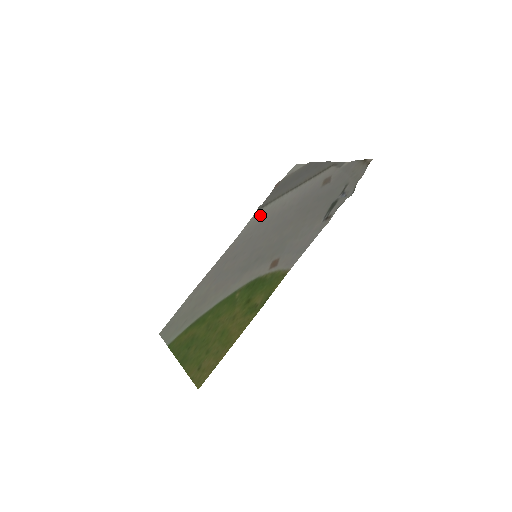
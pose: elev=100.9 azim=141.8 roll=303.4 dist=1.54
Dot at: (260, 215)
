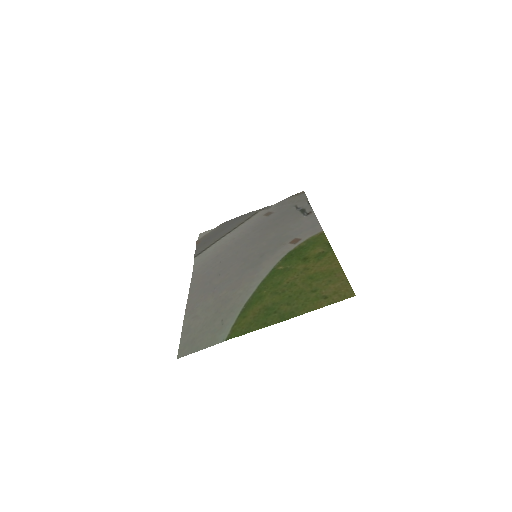
Dot at: (206, 255)
